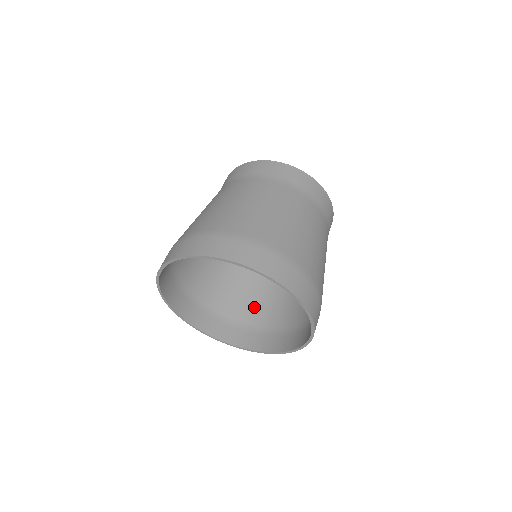
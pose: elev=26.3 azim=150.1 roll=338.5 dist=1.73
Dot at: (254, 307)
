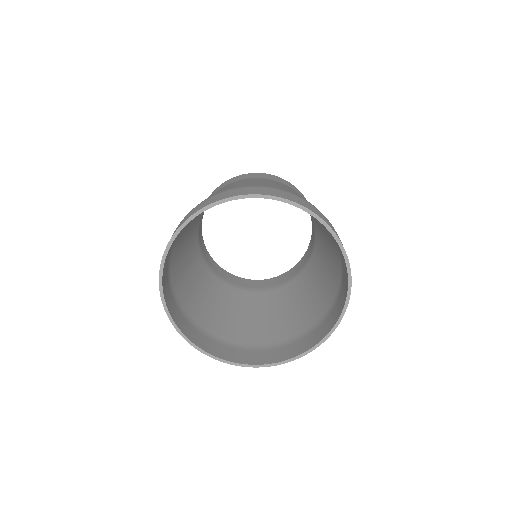
Dot at: (294, 321)
